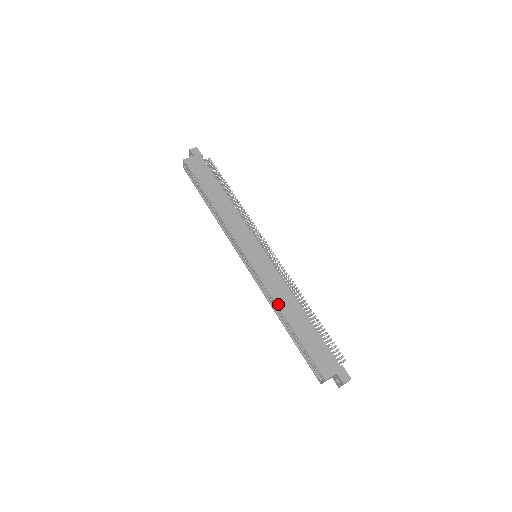
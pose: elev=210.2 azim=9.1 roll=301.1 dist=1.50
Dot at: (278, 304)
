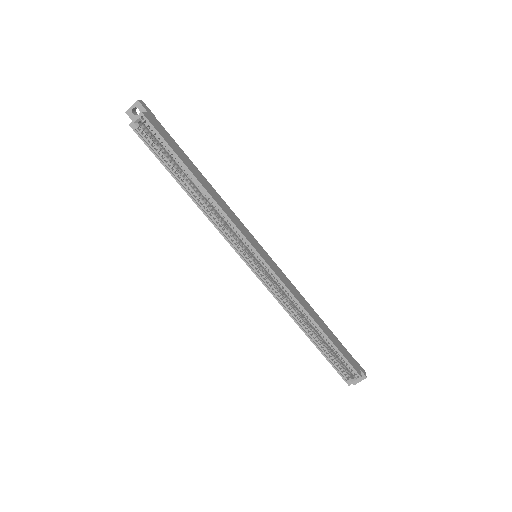
Dot at: (305, 308)
